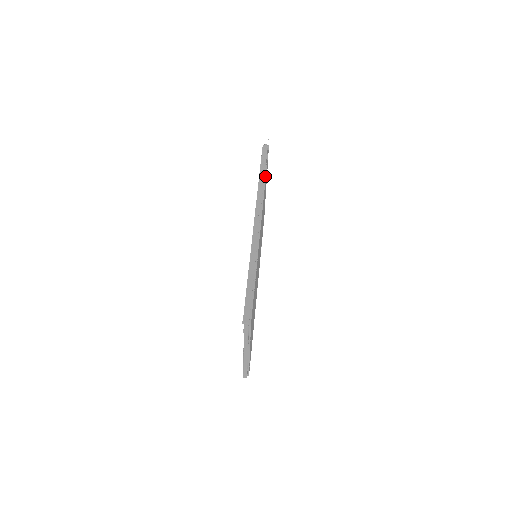
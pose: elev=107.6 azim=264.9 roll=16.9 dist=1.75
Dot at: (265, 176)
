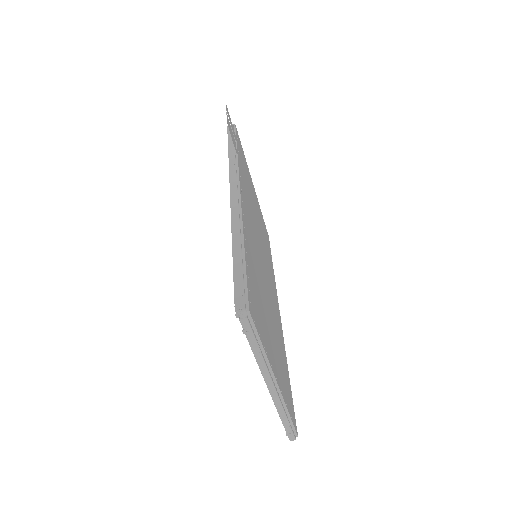
Dot at: (236, 149)
